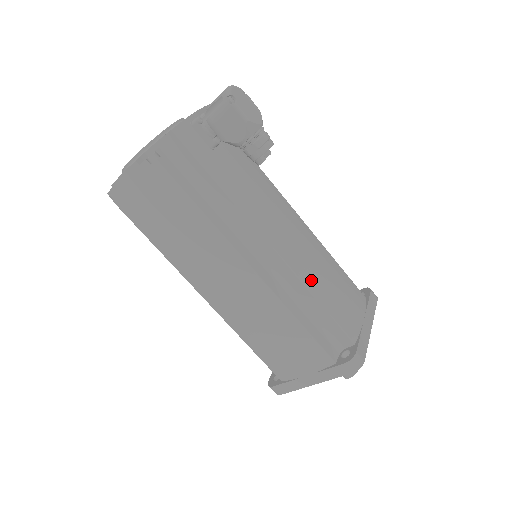
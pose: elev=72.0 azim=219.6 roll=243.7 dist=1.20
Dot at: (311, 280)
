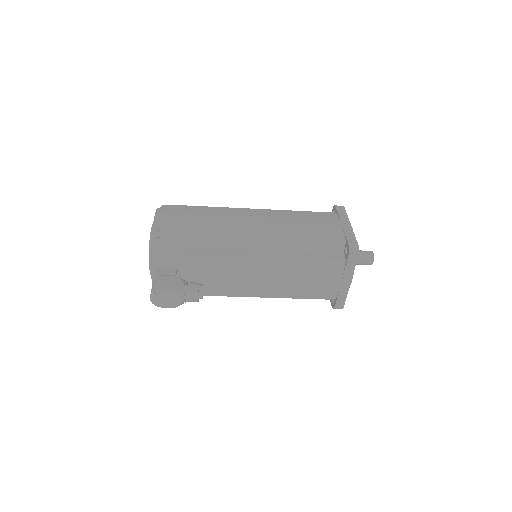
Dot at: (284, 293)
